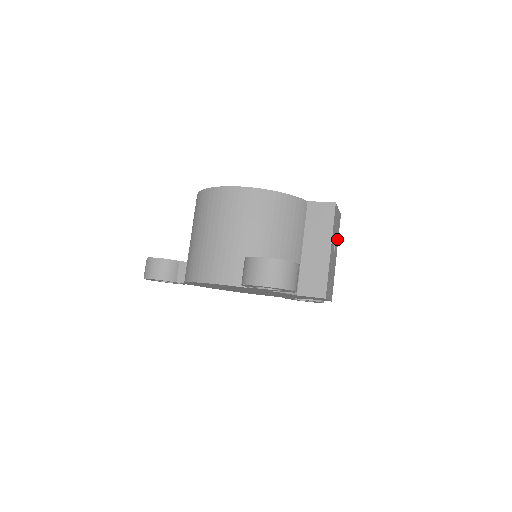
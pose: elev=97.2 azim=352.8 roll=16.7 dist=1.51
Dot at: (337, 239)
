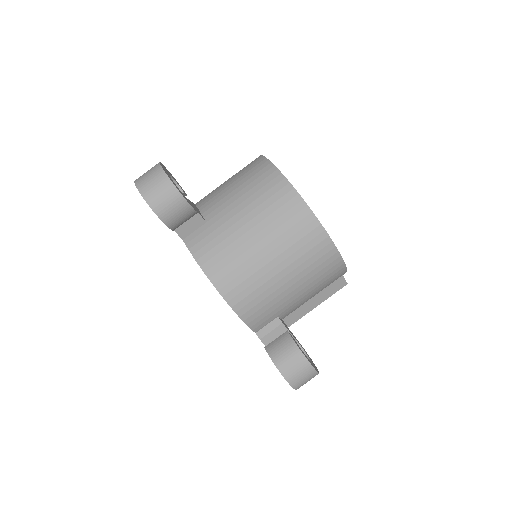
Dot at: occluded
